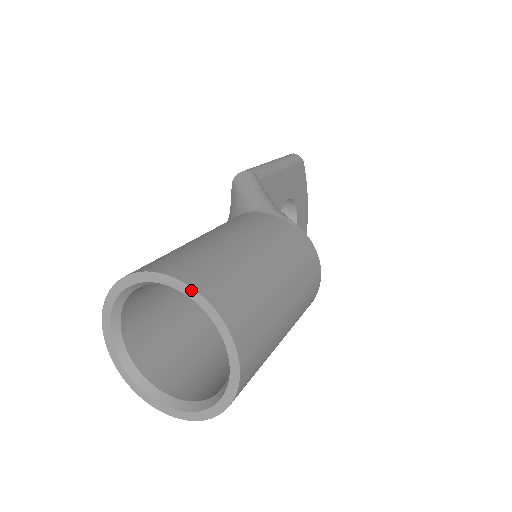
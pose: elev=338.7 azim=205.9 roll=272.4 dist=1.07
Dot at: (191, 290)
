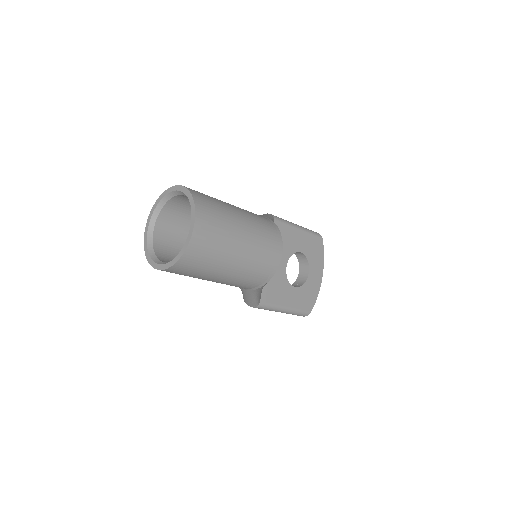
Dot at: (186, 190)
